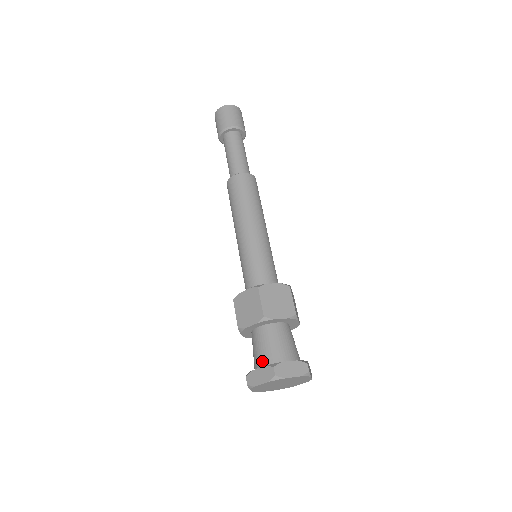
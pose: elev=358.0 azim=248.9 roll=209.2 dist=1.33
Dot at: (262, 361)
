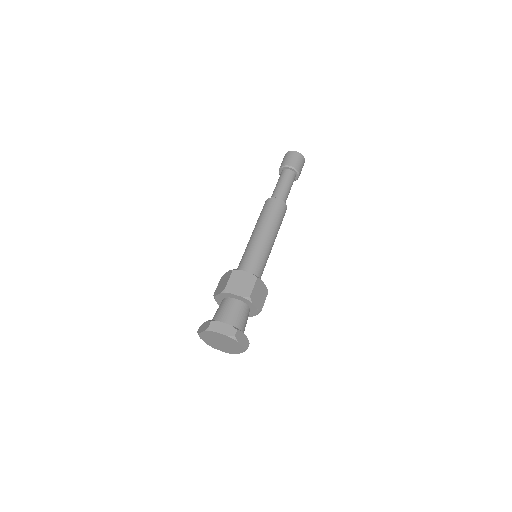
Dot at: (227, 320)
